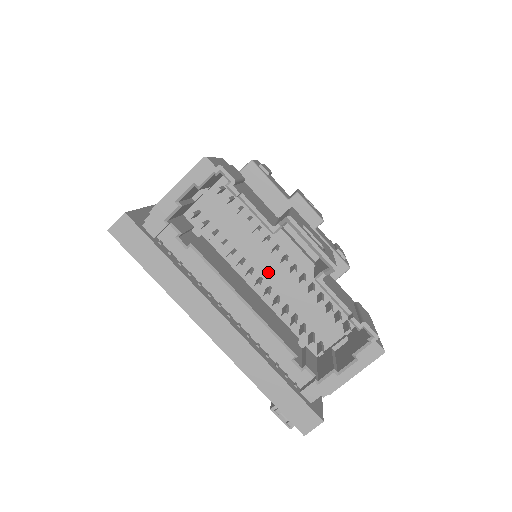
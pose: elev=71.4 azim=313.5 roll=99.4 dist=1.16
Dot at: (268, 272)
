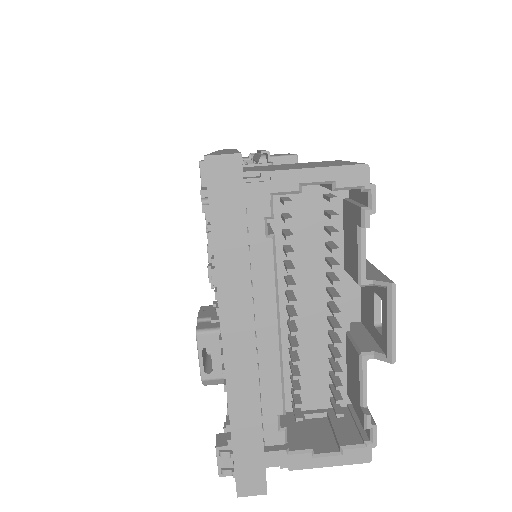
Dot at: (303, 305)
